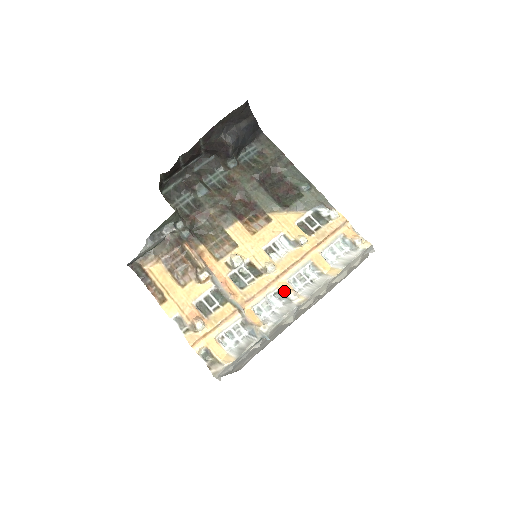
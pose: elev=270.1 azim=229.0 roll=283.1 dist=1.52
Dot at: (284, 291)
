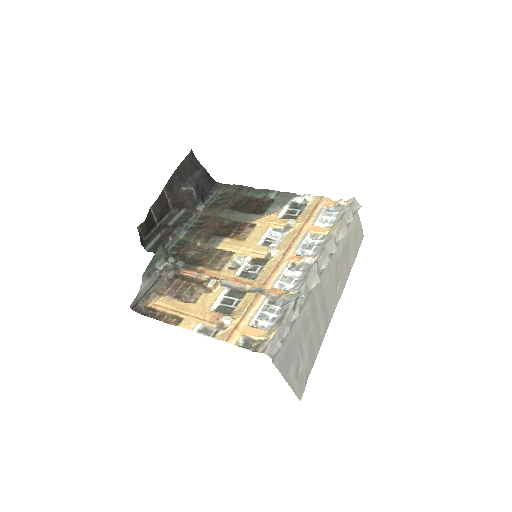
Dot at: (297, 261)
